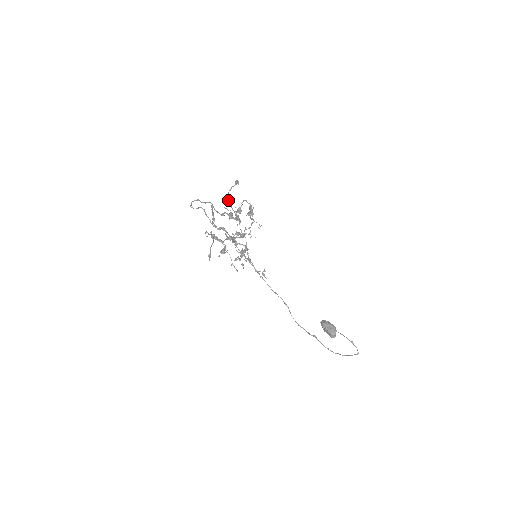
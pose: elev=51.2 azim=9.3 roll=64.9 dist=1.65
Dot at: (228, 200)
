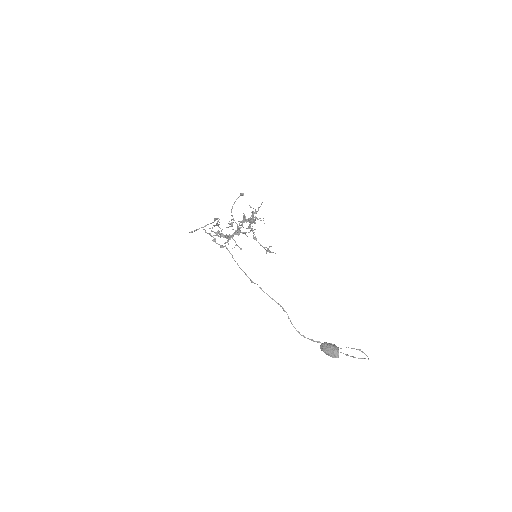
Dot at: occluded
